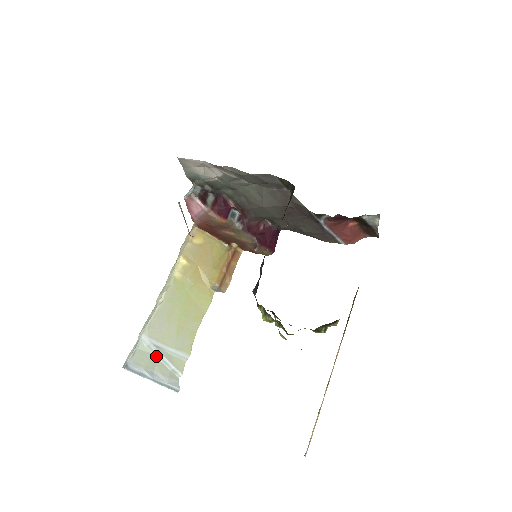
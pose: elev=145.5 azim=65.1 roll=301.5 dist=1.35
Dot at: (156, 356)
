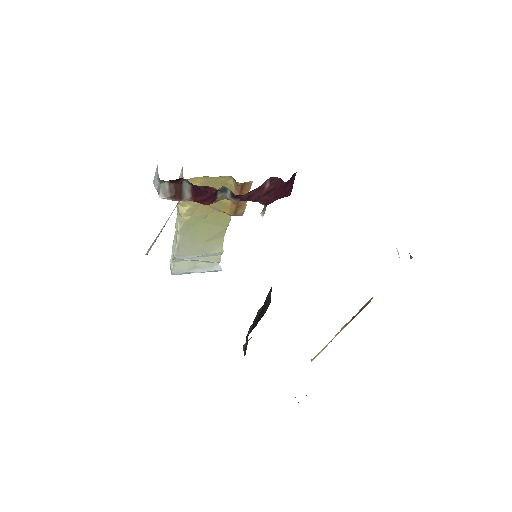
Dot at: (193, 260)
